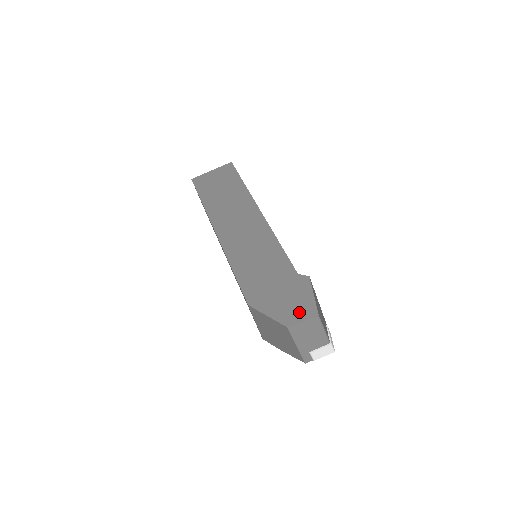
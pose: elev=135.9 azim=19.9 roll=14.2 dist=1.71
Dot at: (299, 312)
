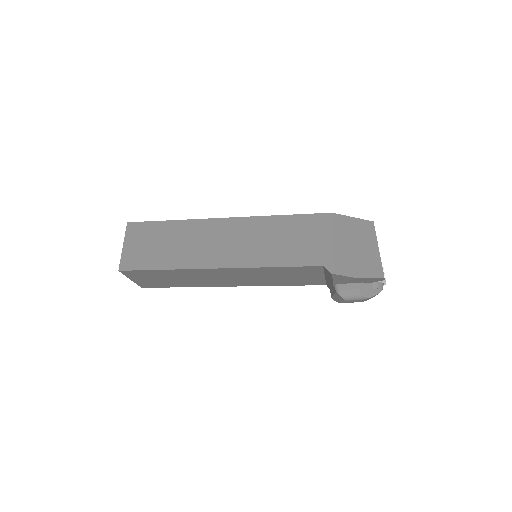
Dot at: occluded
